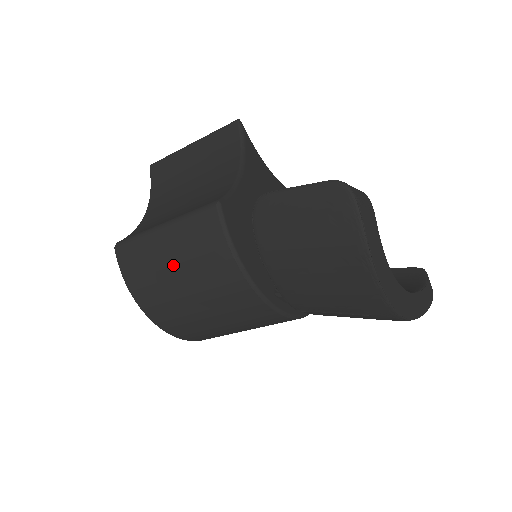
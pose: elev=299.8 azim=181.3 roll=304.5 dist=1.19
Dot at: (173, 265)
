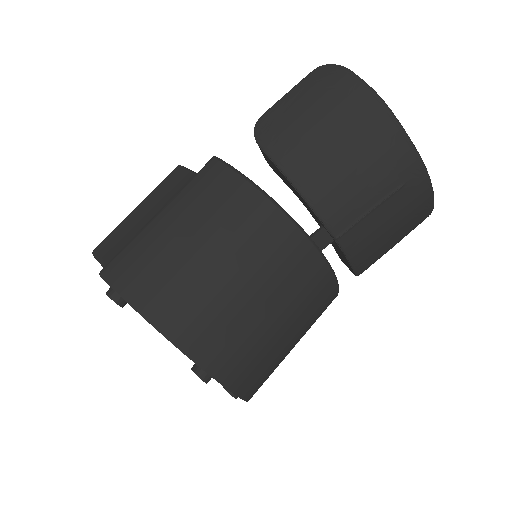
Dot at: (190, 239)
